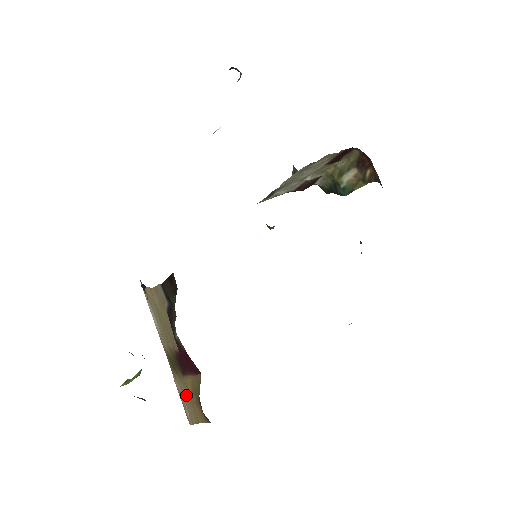
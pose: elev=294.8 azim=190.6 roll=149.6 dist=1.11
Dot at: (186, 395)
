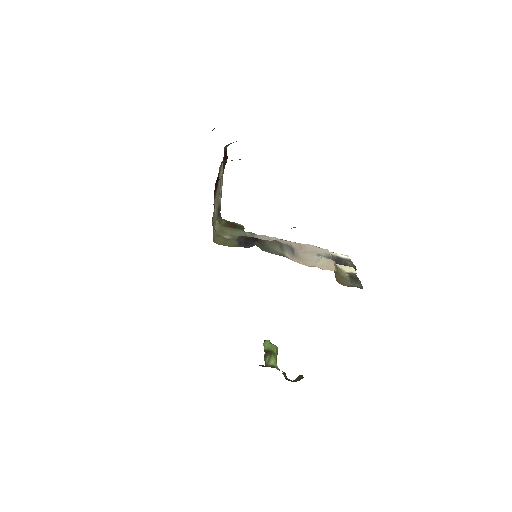
Dot at: occluded
